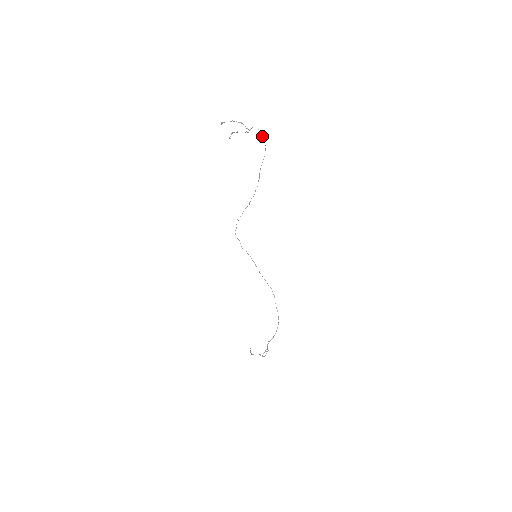
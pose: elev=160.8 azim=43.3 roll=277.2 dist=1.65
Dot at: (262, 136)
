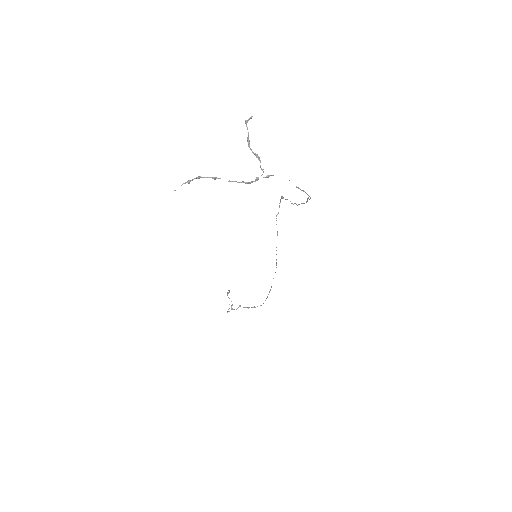
Dot at: occluded
